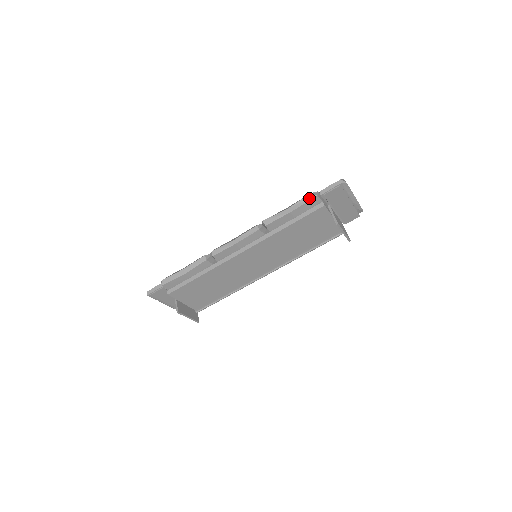
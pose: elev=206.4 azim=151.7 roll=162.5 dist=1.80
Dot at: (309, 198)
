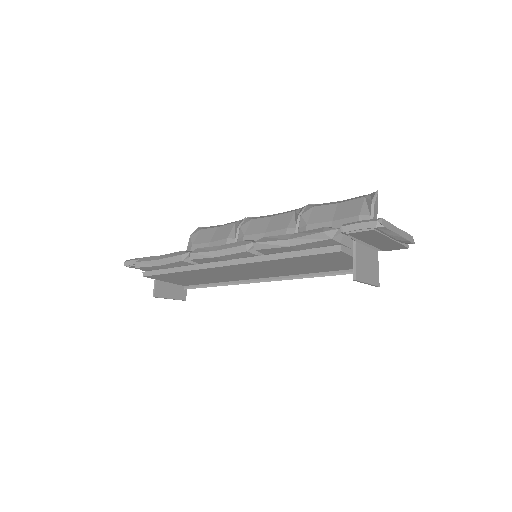
Dot at: (319, 237)
